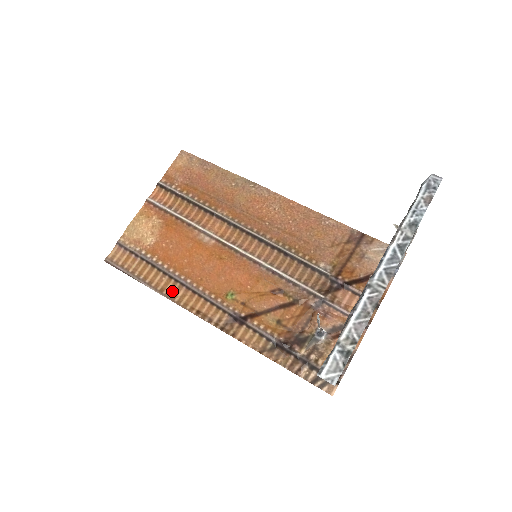
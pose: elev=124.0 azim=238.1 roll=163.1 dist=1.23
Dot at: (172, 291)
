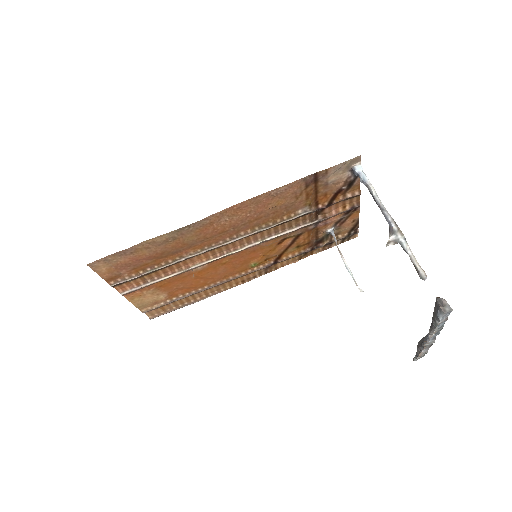
Dot at: (214, 291)
